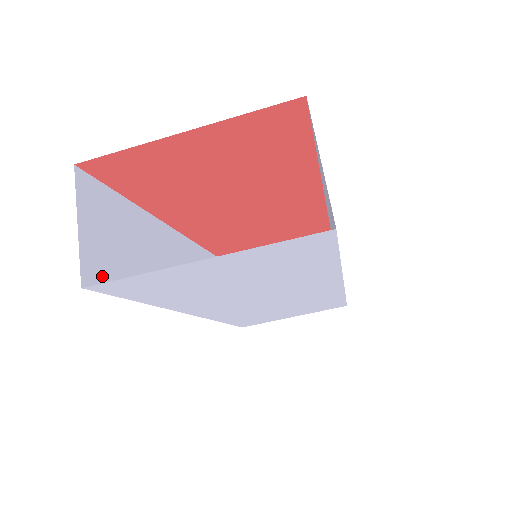
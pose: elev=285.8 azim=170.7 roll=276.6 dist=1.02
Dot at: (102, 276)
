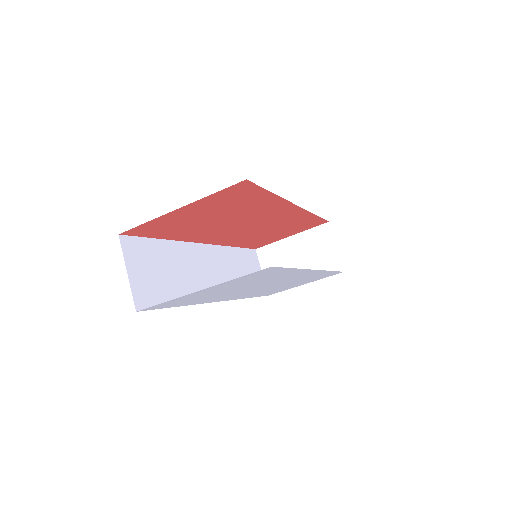
Dot at: (148, 299)
